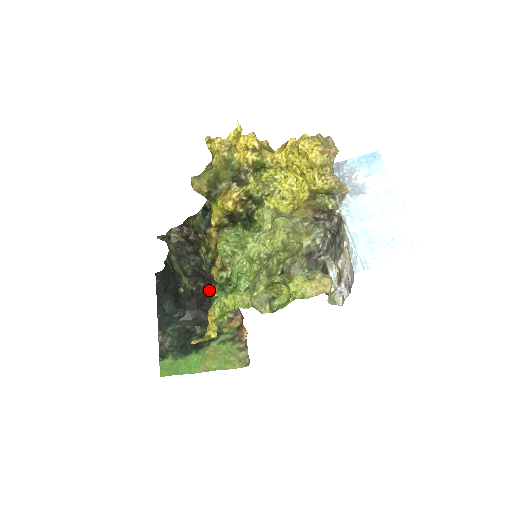
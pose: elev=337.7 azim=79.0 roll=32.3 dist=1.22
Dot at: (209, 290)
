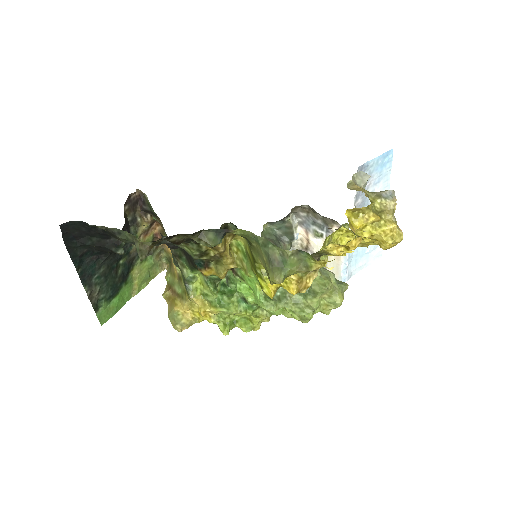
Dot at: occluded
